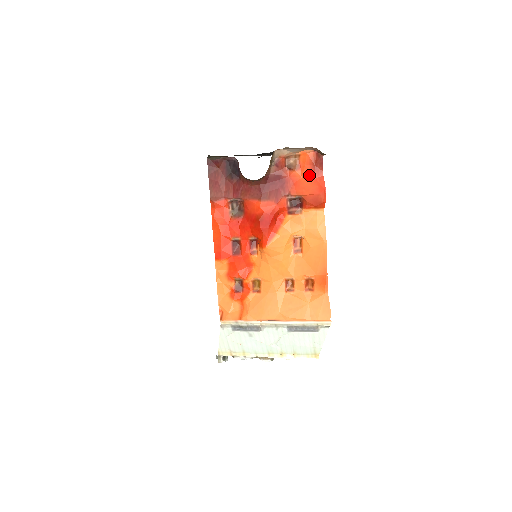
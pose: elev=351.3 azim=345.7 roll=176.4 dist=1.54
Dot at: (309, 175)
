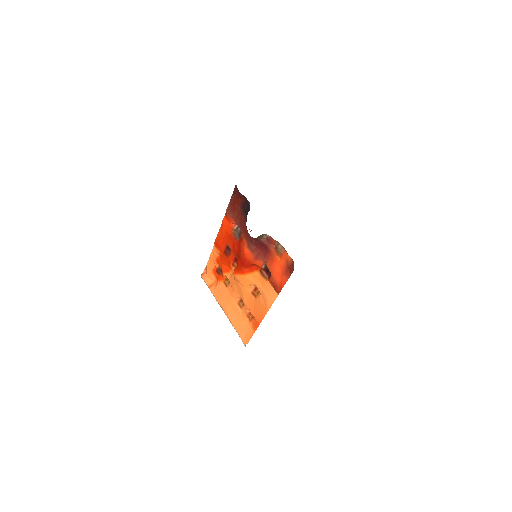
Dot at: (282, 268)
